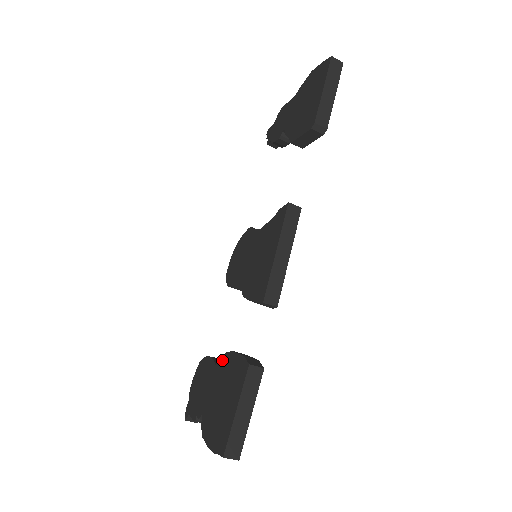
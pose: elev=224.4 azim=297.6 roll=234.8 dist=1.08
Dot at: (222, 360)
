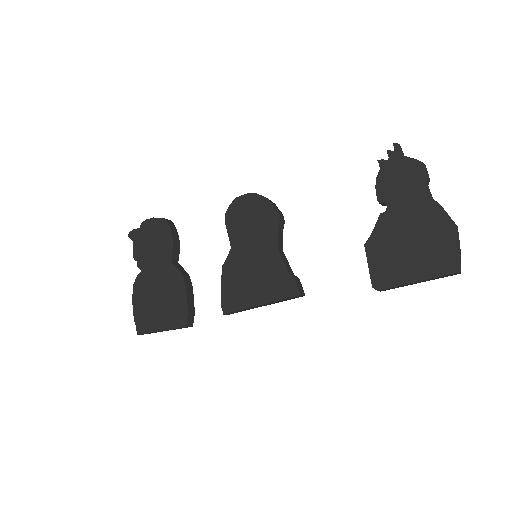
Dot at: (177, 273)
